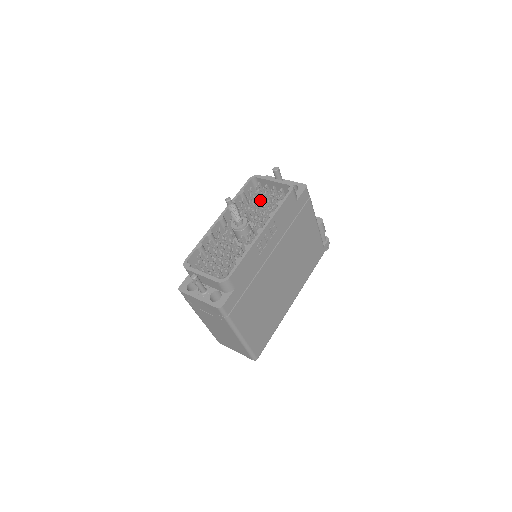
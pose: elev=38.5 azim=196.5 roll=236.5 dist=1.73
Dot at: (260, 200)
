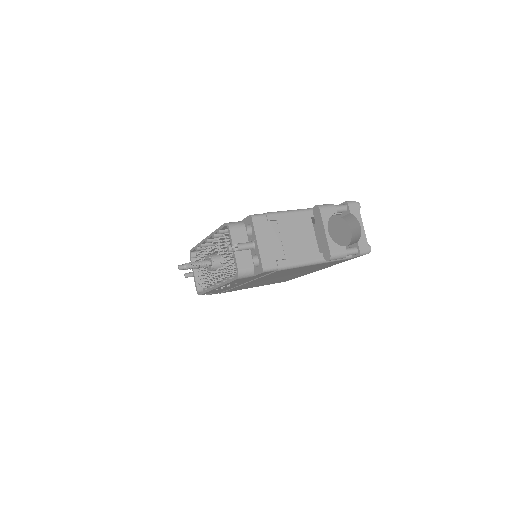
Dot at: occluded
